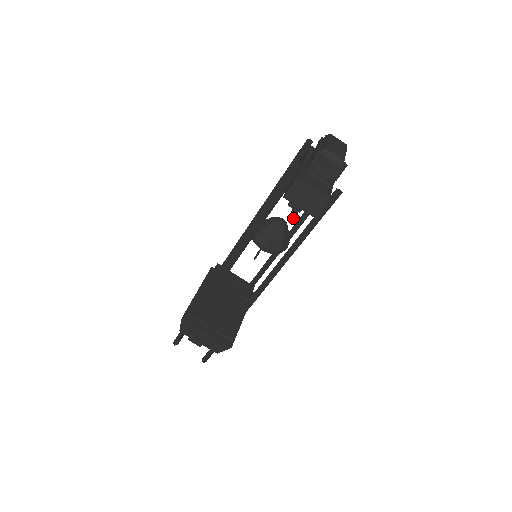
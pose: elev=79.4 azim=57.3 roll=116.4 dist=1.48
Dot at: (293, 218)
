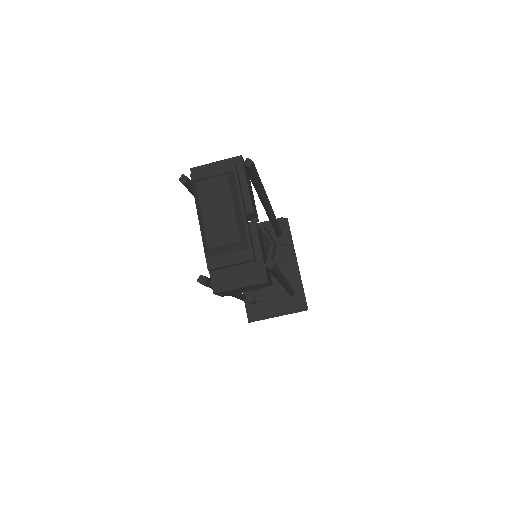
Dot at: occluded
